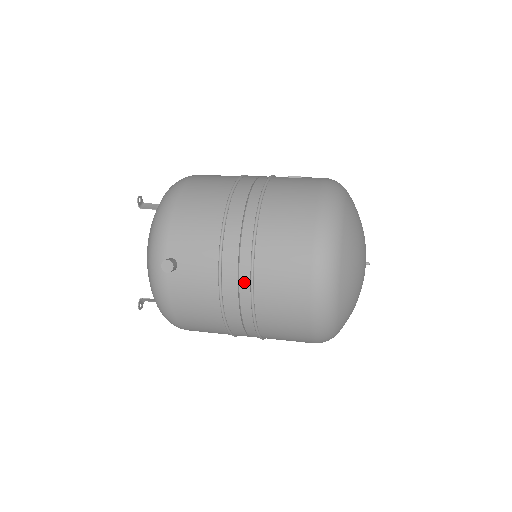
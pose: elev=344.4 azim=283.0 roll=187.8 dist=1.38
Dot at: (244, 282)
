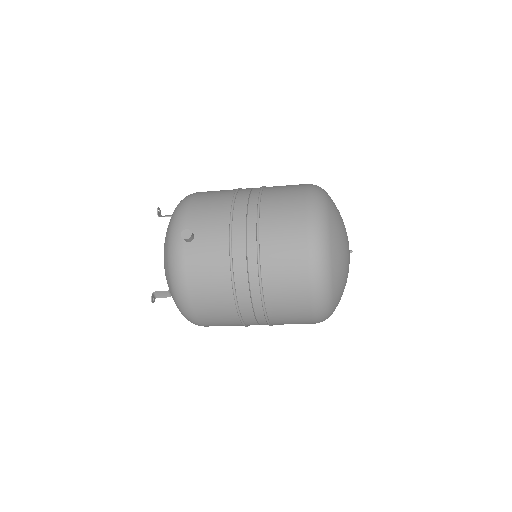
Dot at: (251, 243)
